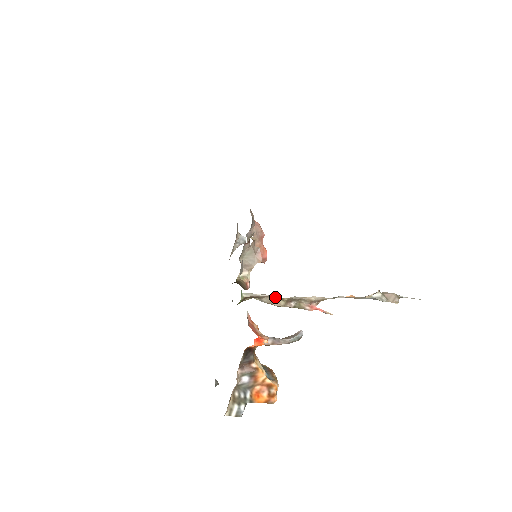
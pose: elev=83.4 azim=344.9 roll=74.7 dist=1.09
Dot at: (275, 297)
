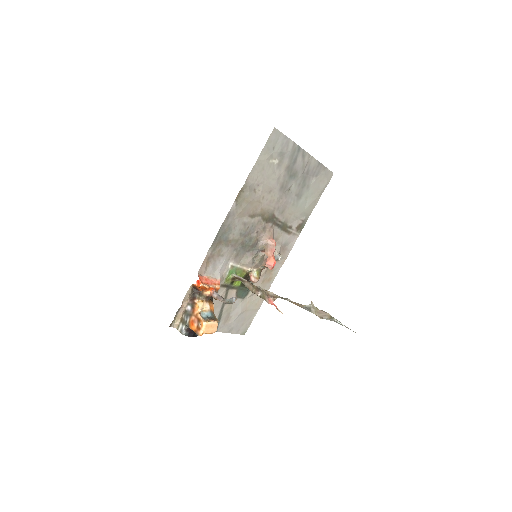
Dot at: (251, 284)
